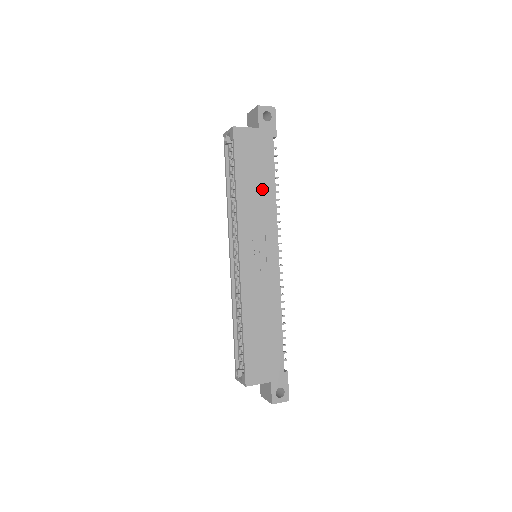
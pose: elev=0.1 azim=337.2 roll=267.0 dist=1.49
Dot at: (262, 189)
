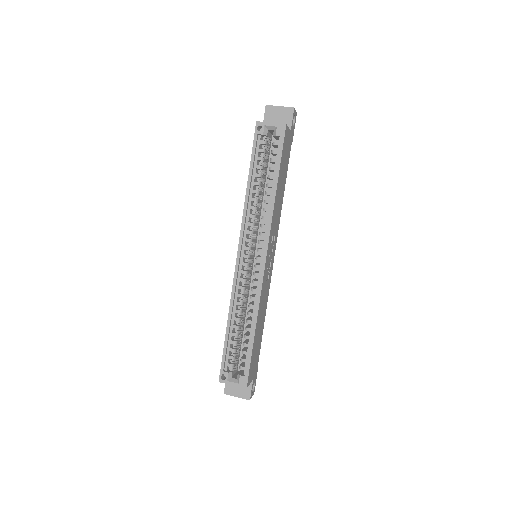
Dot at: (281, 192)
